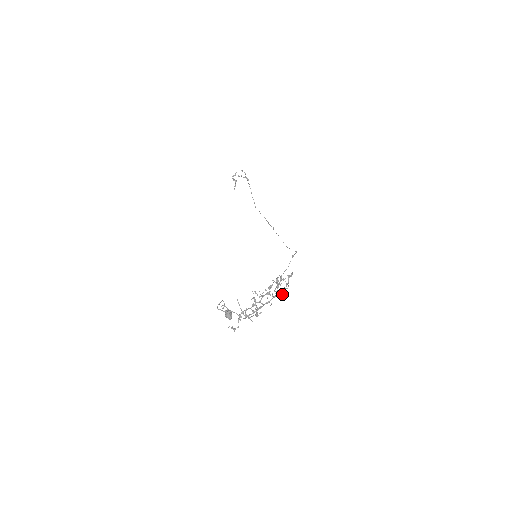
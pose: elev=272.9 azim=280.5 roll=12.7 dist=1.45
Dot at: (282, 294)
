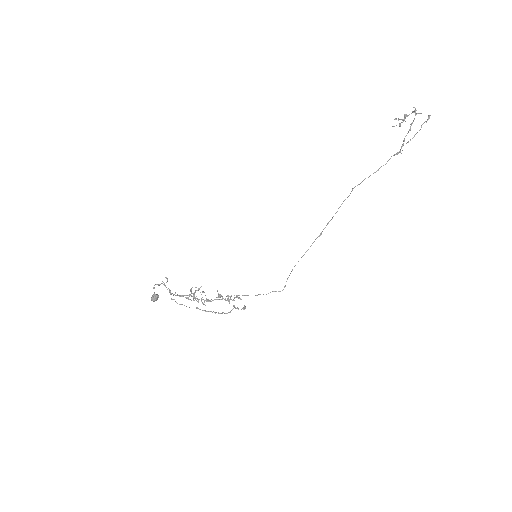
Dot at: (216, 312)
